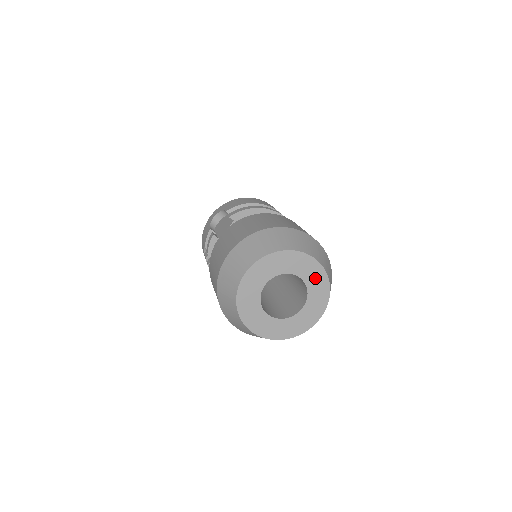
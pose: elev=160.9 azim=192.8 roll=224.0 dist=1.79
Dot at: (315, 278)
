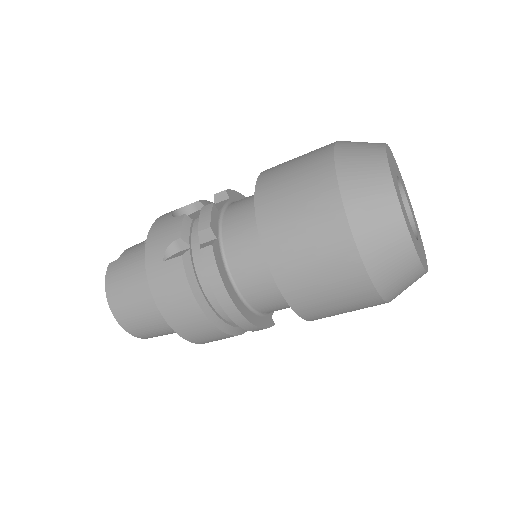
Dot at: (410, 204)
